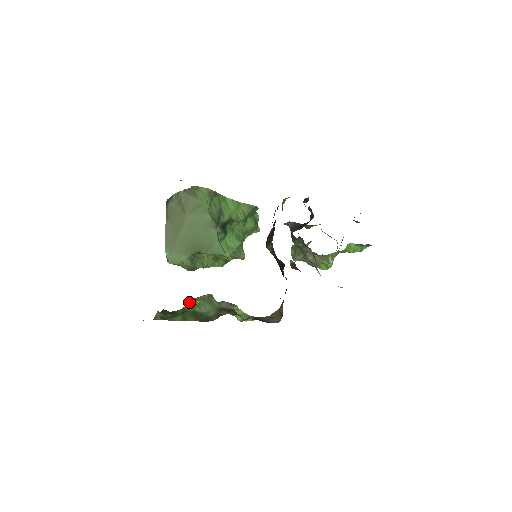
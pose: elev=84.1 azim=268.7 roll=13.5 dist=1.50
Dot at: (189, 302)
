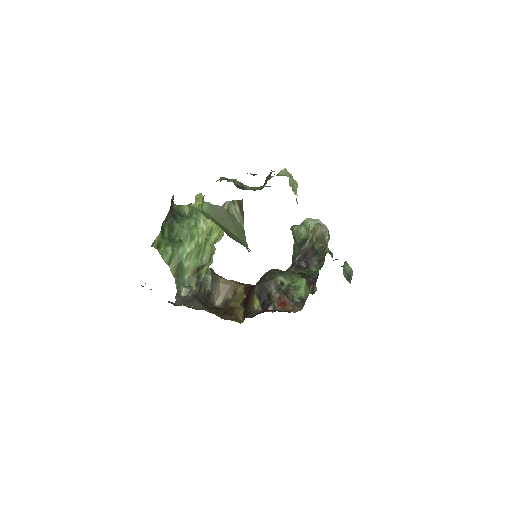
Dot at: (188, 231)
